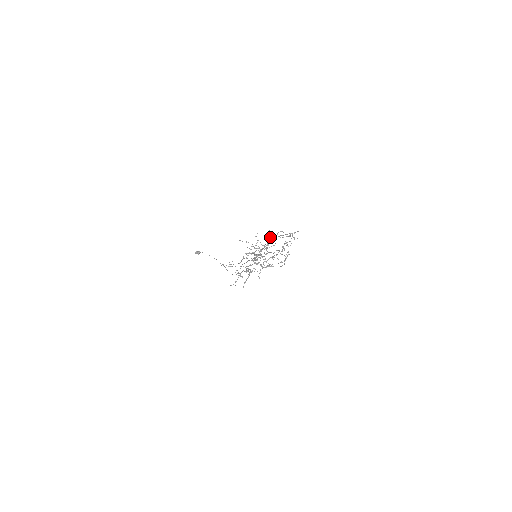
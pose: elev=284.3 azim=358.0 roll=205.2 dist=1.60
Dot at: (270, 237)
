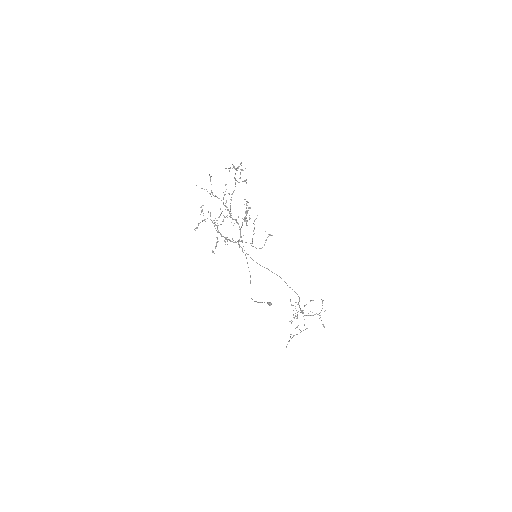
Dot at: occluded
